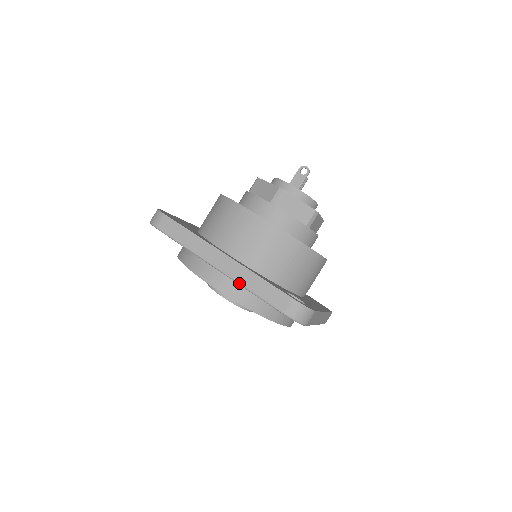
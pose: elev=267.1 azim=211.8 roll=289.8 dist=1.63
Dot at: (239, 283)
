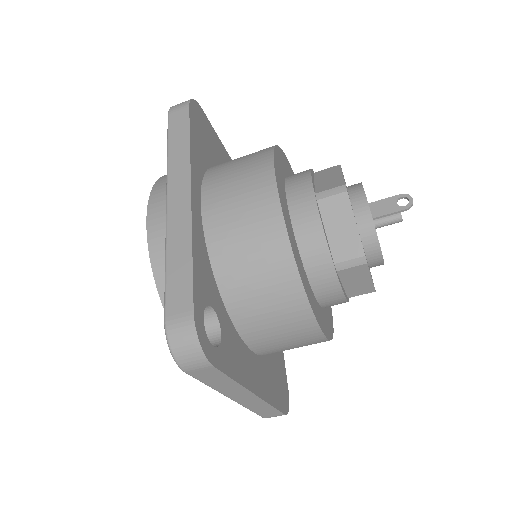
Dot at: (166, 237)
